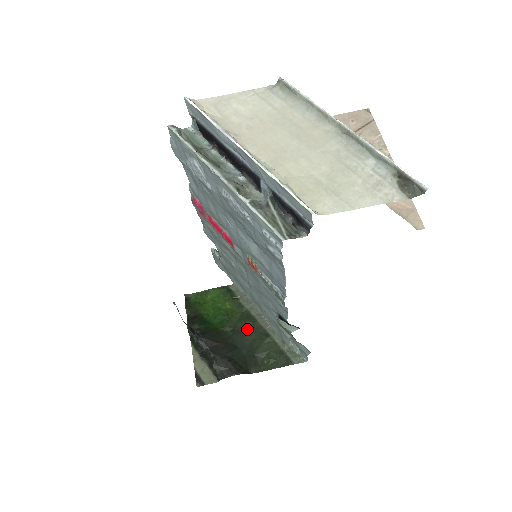
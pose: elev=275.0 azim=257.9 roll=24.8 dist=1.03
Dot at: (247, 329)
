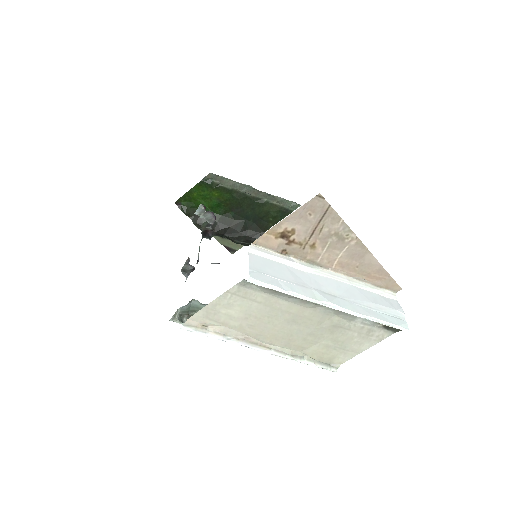
Dot at: (243, 204)
